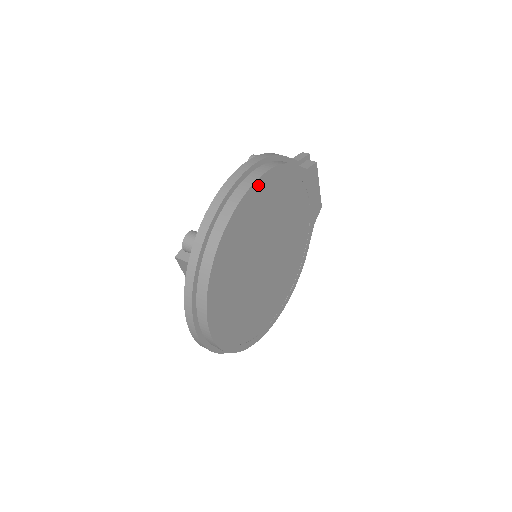
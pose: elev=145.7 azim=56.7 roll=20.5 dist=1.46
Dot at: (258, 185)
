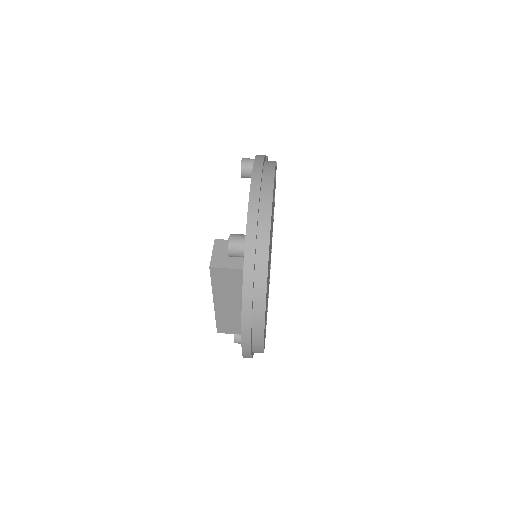
Dot at: occluded
